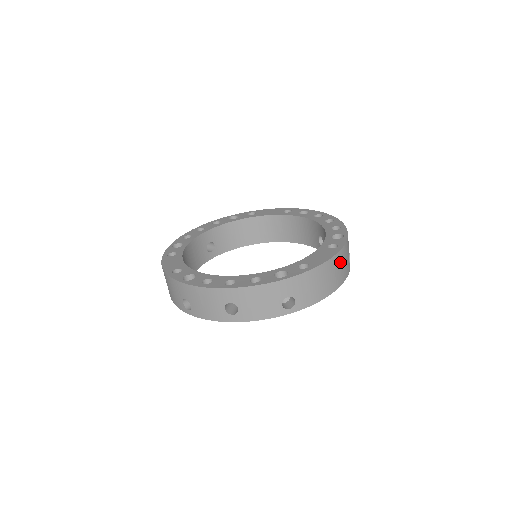
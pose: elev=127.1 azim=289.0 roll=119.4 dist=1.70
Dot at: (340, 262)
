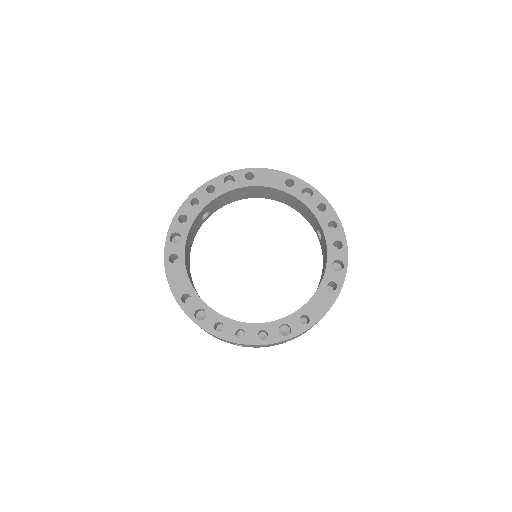
Dot at: occluded
